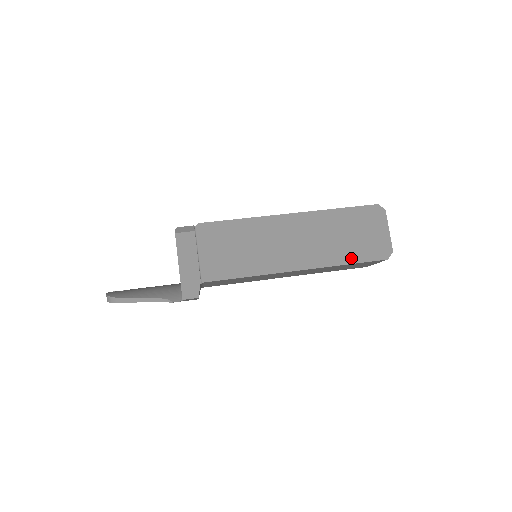
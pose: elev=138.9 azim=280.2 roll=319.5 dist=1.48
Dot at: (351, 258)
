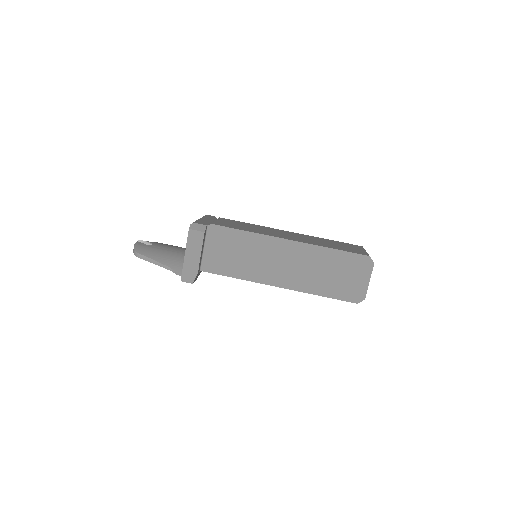
Dot at: (327, 292)
